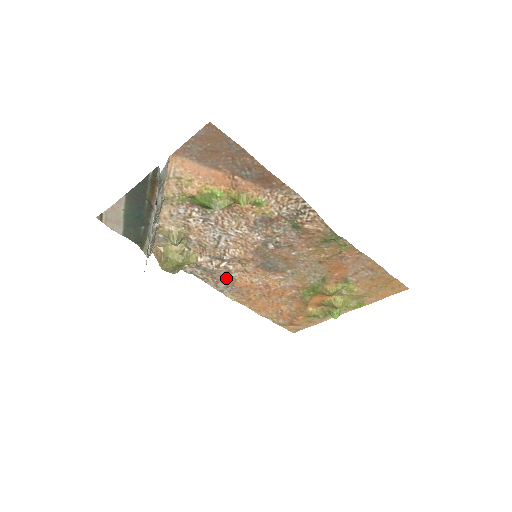
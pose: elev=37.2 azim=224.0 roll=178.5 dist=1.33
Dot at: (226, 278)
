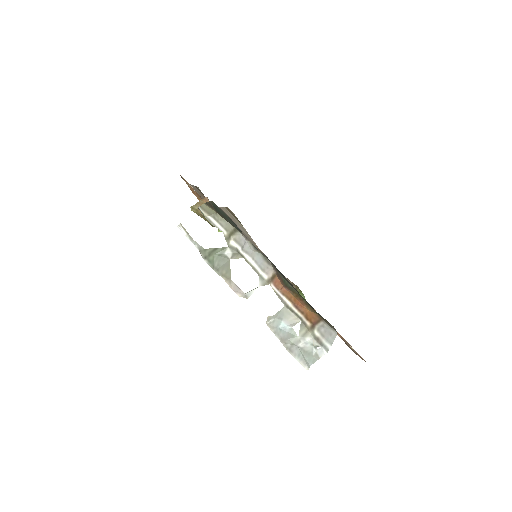
Dot at: occluded
